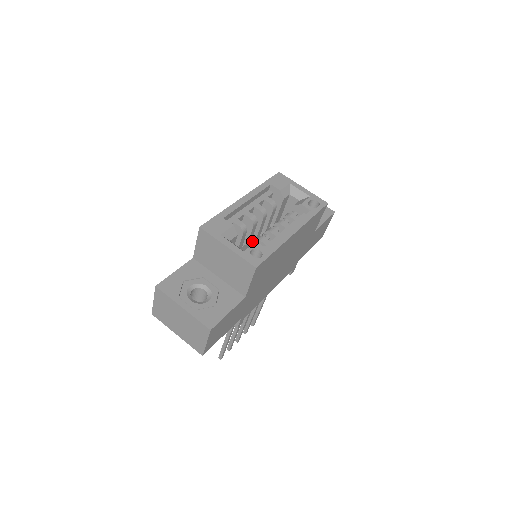
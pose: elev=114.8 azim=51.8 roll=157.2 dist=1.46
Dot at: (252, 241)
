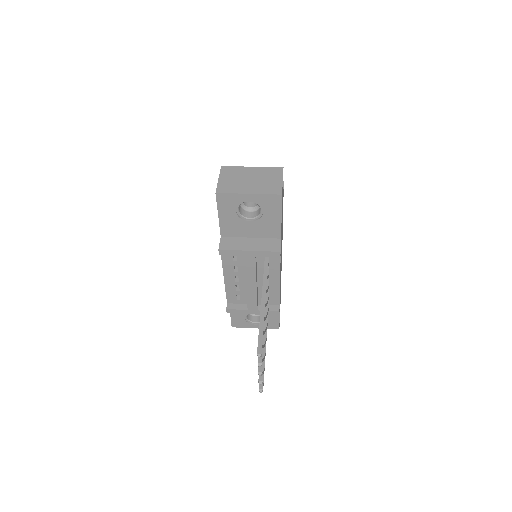
Dot at: occluded
